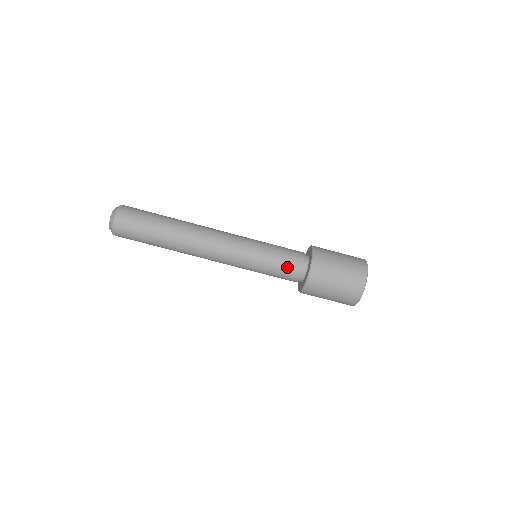
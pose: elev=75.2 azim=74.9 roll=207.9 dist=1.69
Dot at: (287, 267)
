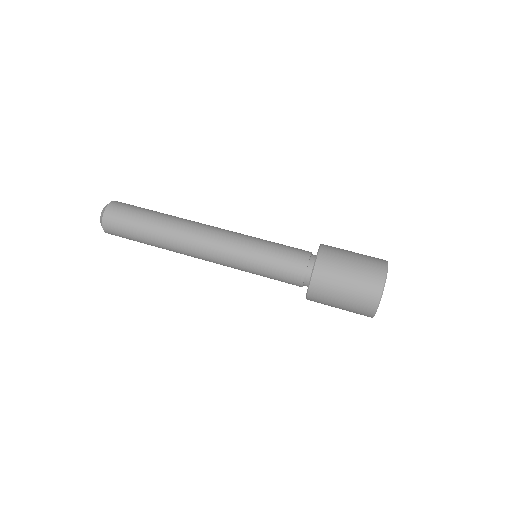
Dot at: (287, 271)
